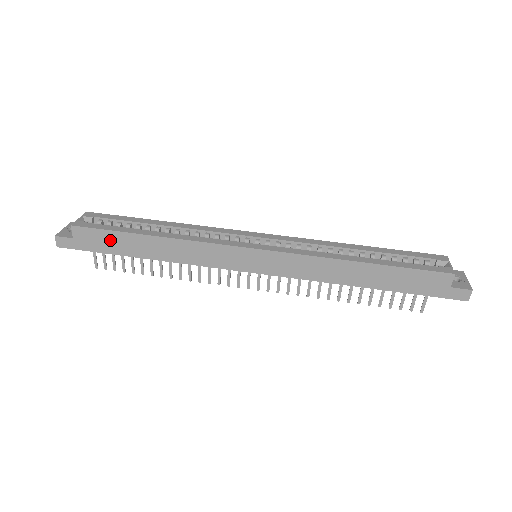
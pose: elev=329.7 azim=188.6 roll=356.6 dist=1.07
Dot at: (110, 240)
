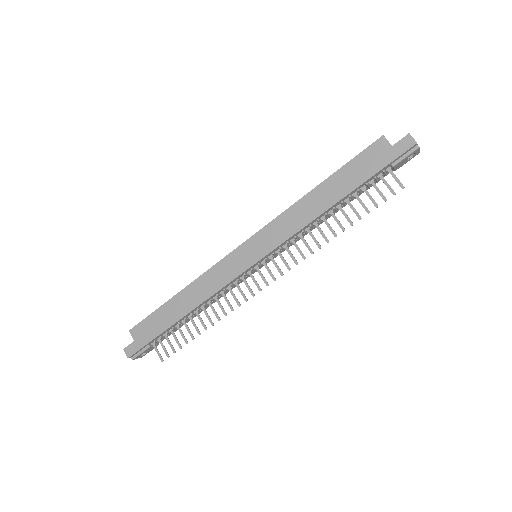
Dot at: (156, 321)
